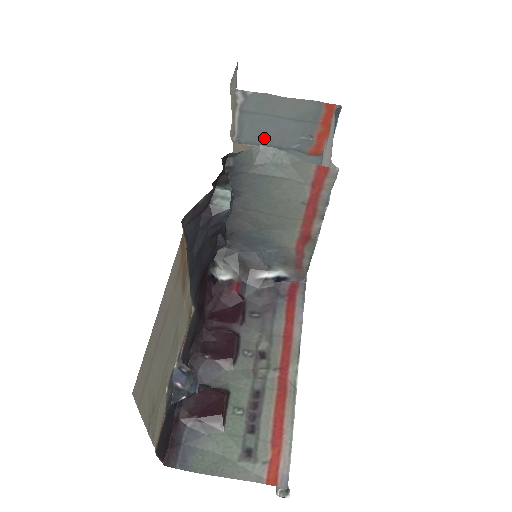
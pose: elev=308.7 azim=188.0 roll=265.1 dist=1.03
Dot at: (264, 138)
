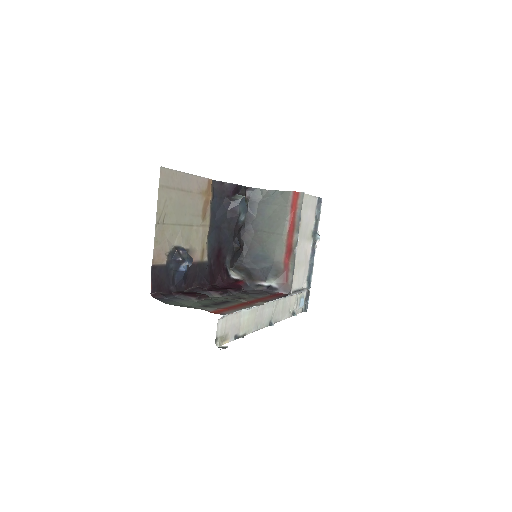
Dot at: occluded
